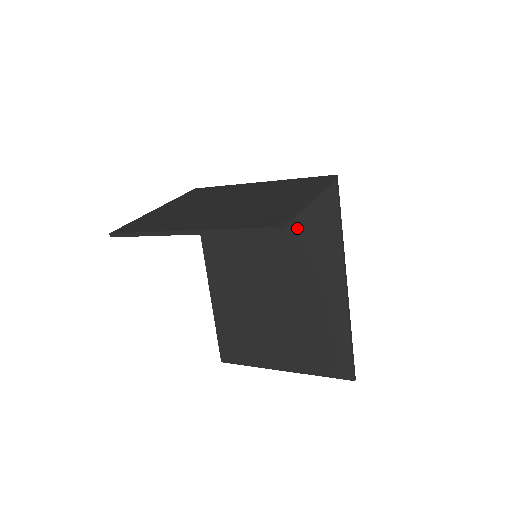
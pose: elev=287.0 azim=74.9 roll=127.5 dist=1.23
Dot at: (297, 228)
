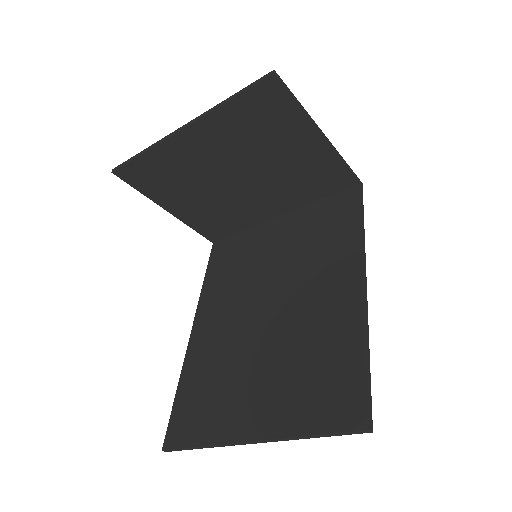
Dot at: (312, 238)
